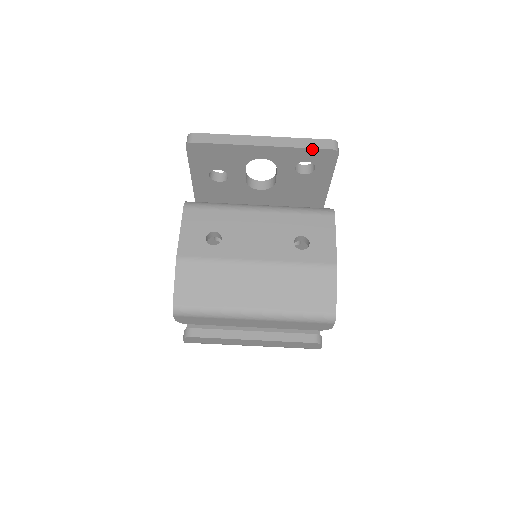
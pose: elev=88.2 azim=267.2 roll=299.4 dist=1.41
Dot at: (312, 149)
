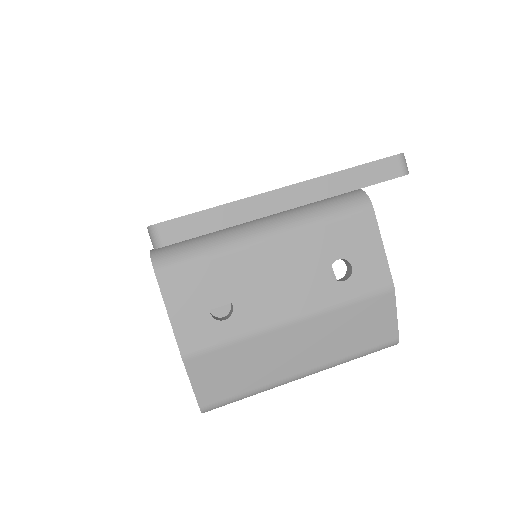
Dot at: (369, 185)
